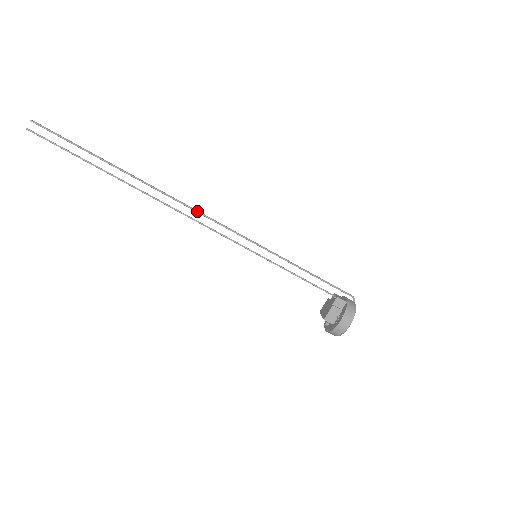
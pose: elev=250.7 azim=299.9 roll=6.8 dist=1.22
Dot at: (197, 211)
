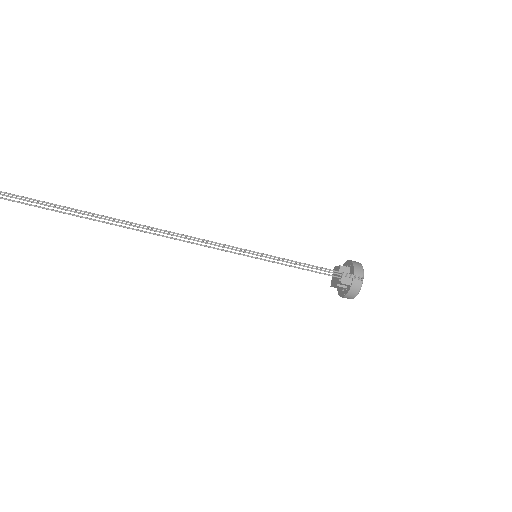
Dot at: occluded
